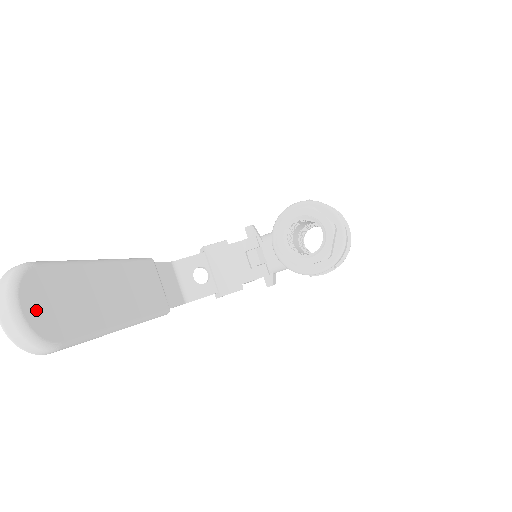
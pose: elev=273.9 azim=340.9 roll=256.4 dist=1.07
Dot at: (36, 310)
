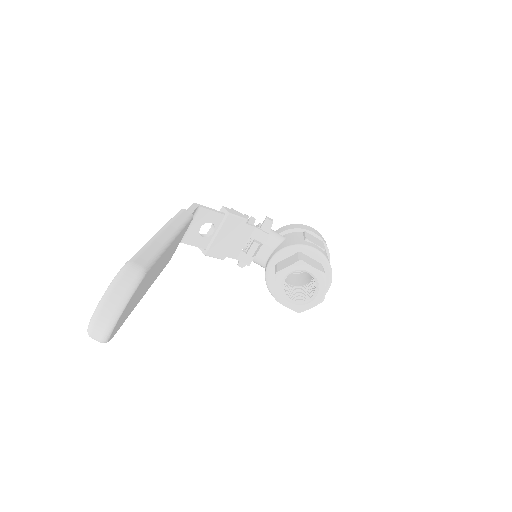
Dot at: (122, 317)
